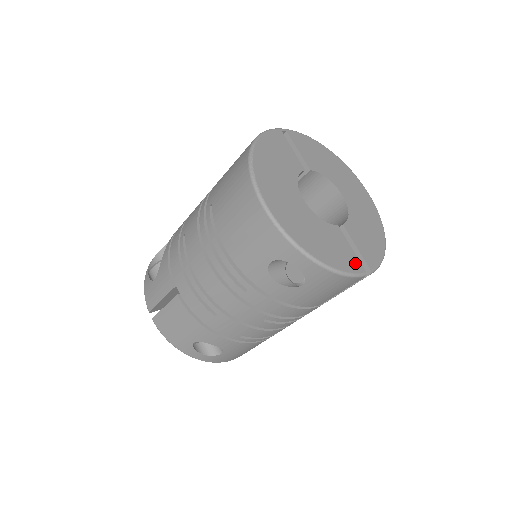
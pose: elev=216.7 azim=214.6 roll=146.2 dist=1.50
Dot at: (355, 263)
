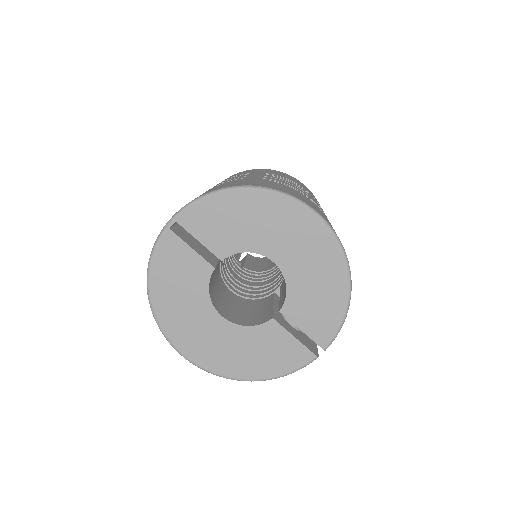
Dot at: (300, 354)
